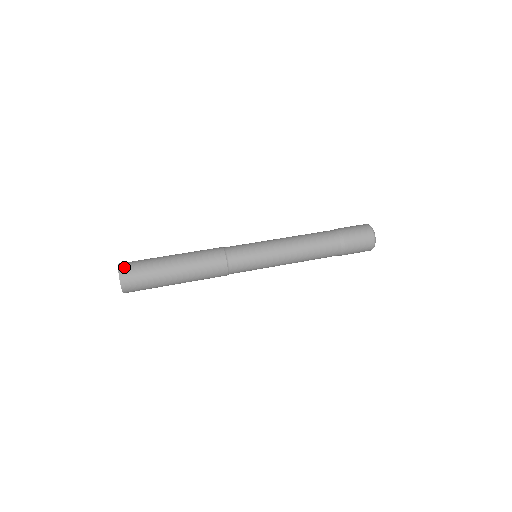
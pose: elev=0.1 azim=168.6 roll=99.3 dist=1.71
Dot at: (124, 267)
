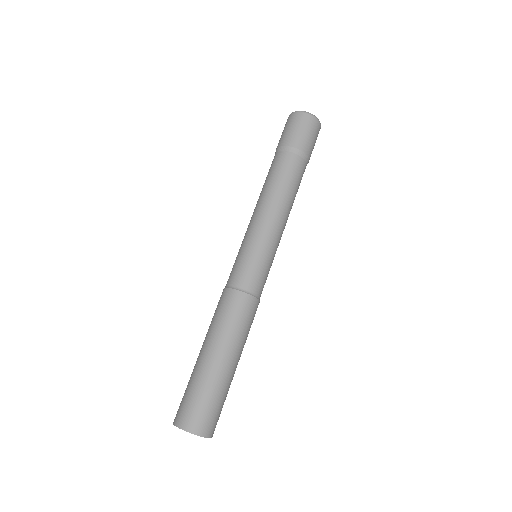
Dot at: (204, 428)
